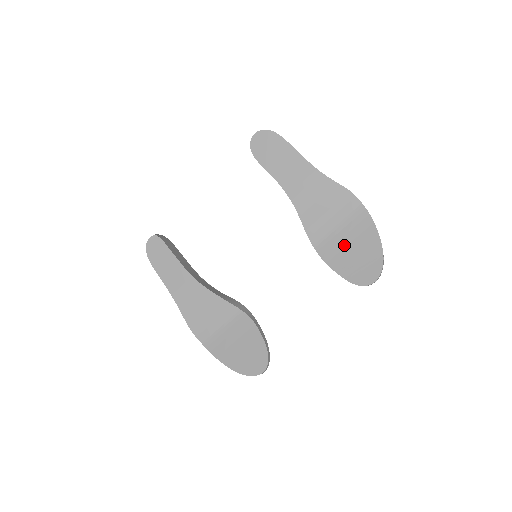
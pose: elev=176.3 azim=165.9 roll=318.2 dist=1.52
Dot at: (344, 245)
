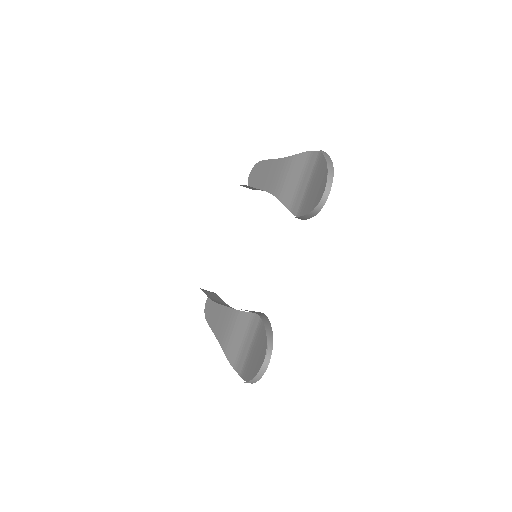
Dot at: (312, 192)
